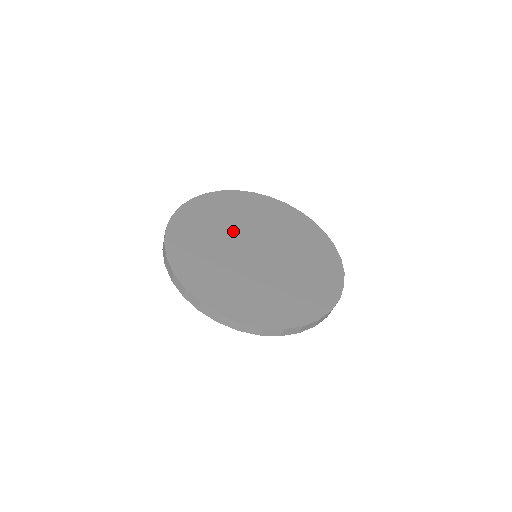
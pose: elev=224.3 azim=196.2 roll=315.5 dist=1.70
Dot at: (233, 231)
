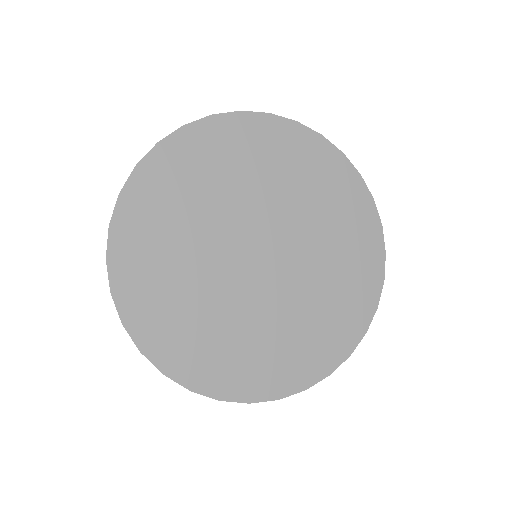
Dot at: (210, 270)
